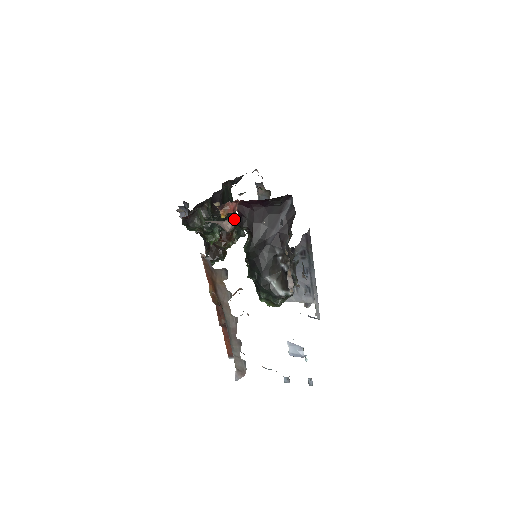
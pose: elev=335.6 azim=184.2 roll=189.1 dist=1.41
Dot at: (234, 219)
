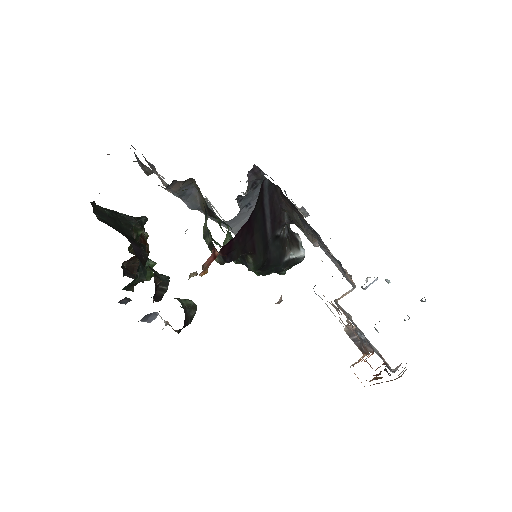
Dot at: occluded
